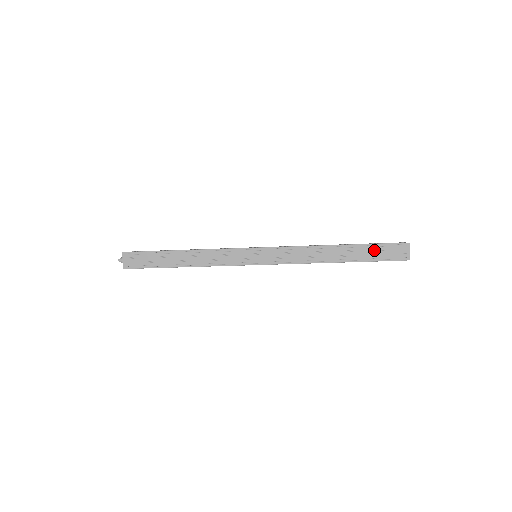
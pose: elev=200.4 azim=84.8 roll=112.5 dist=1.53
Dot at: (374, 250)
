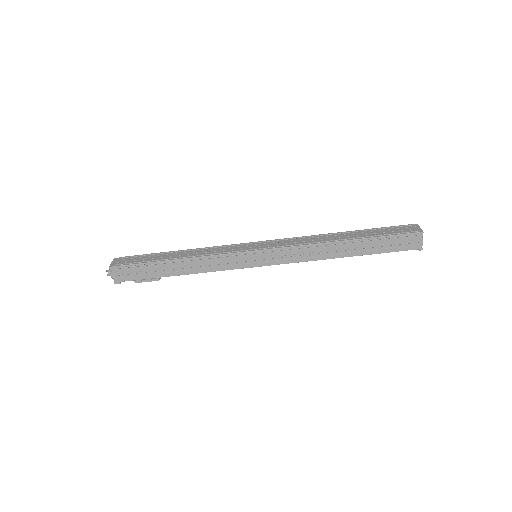
Dot at: (381, 231)
